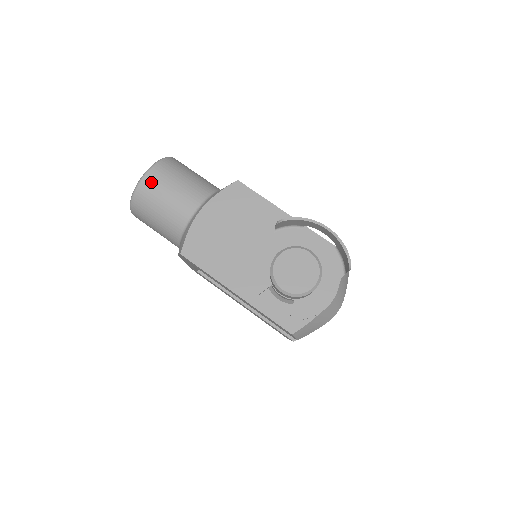
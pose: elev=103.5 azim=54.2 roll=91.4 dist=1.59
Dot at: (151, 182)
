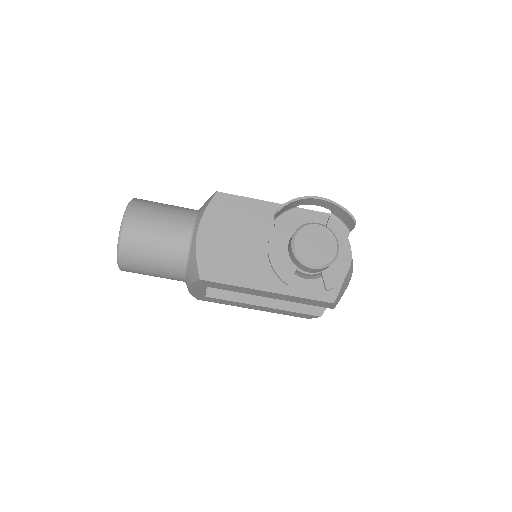
Dot at: (134, 227)
